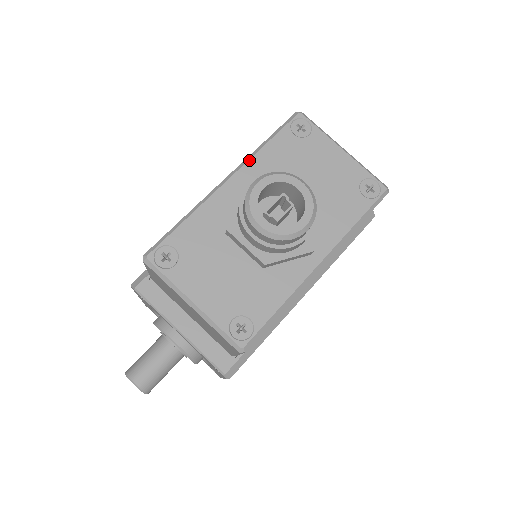
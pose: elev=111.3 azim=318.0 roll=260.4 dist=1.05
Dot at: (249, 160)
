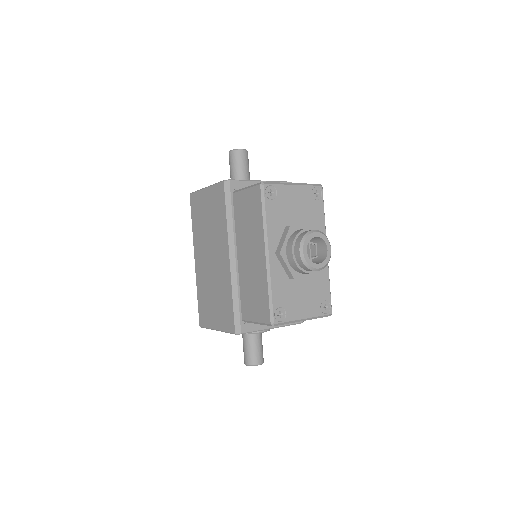
Dot at: (267, 234)
